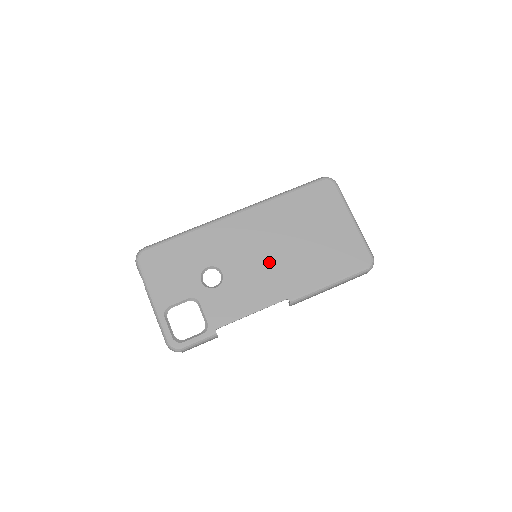
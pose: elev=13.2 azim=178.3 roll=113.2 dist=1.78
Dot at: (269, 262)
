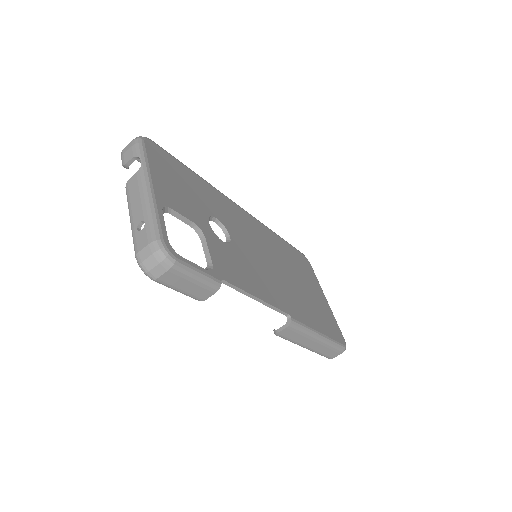
Dot at: (271, 269)
